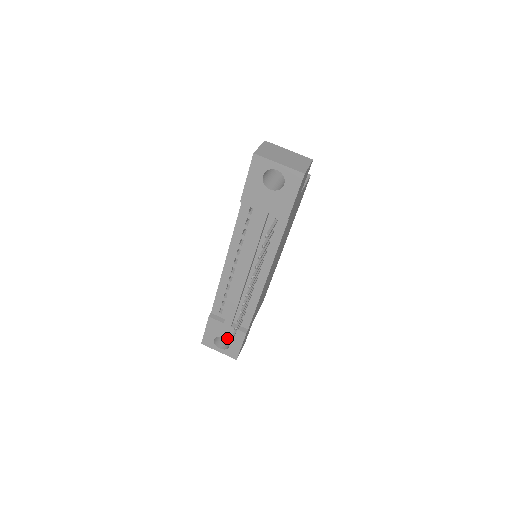
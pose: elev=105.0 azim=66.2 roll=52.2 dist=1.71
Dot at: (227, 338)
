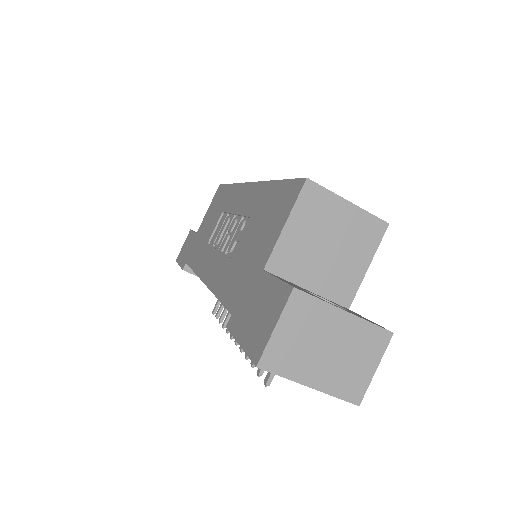
Dot at: occluded
